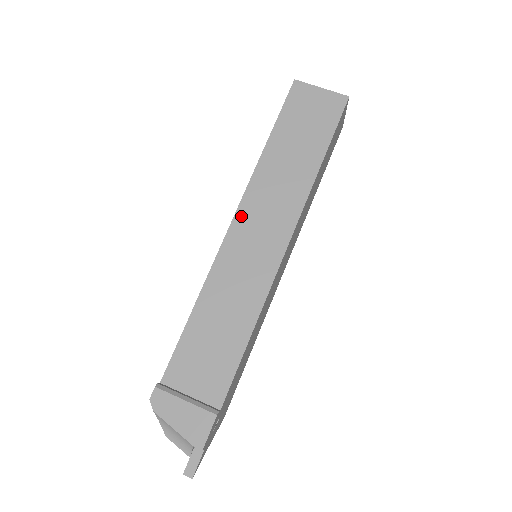
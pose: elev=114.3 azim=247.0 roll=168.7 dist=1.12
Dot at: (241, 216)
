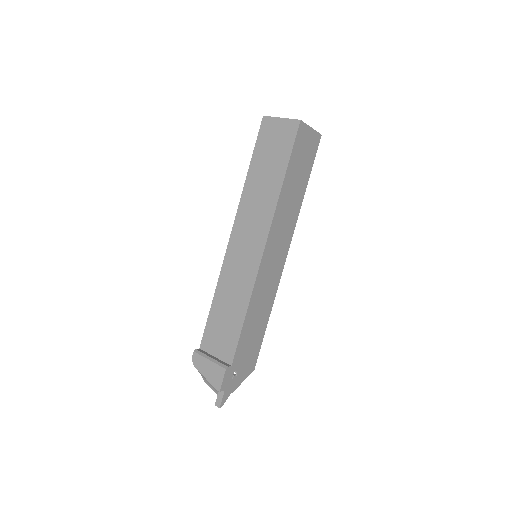
Dot at: (235, 231)
